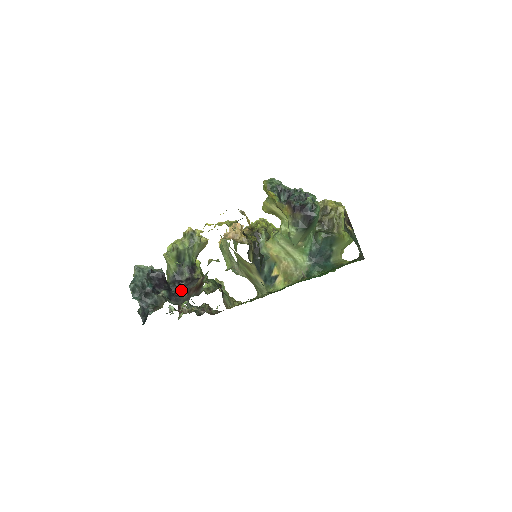
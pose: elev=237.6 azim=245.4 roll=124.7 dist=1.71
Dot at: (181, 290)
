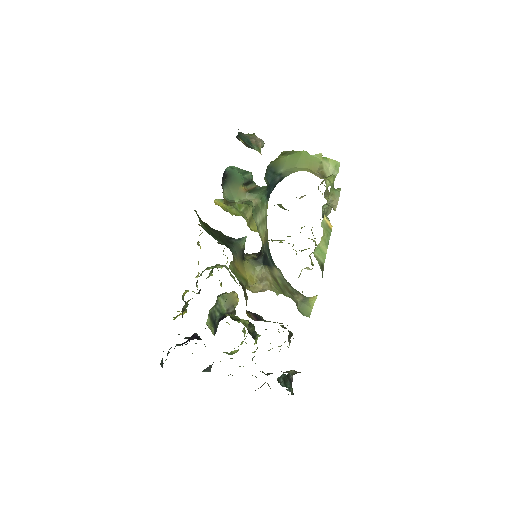
Dot at: occluded
